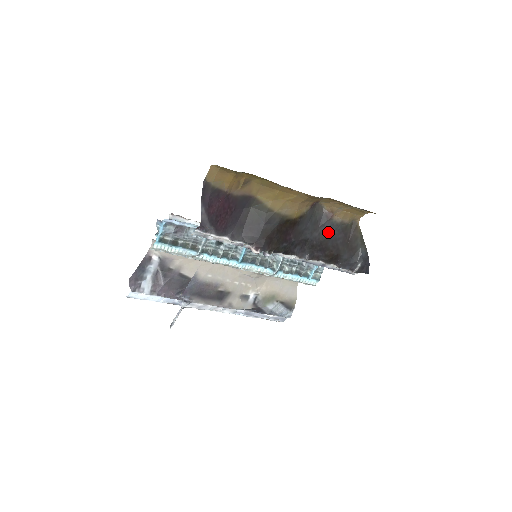
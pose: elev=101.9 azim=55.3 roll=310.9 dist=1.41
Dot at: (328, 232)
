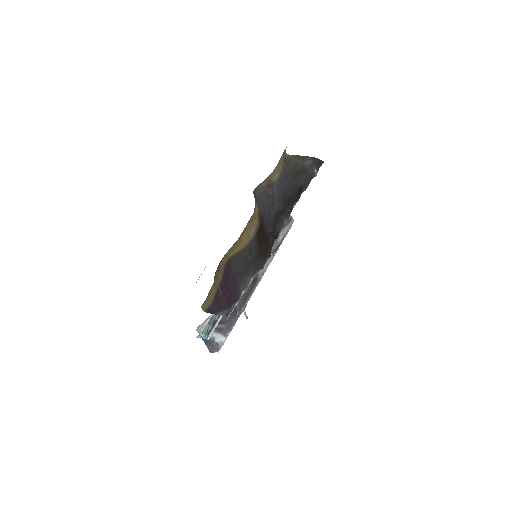
Dot at: (280, 191)
